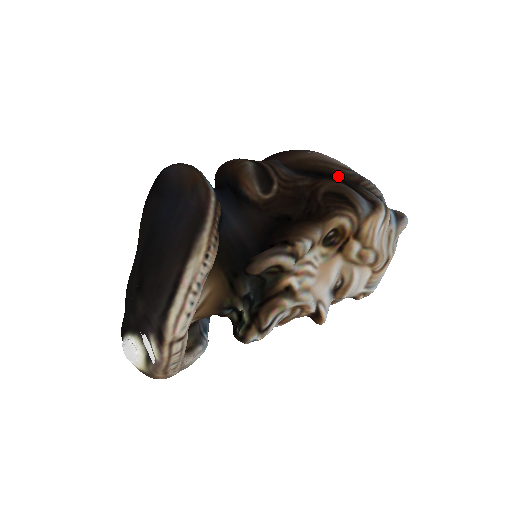
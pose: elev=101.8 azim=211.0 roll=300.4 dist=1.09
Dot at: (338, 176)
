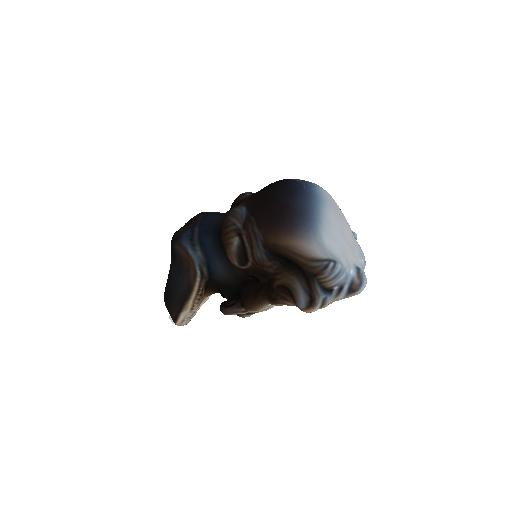
Dot at: (301, 267)
